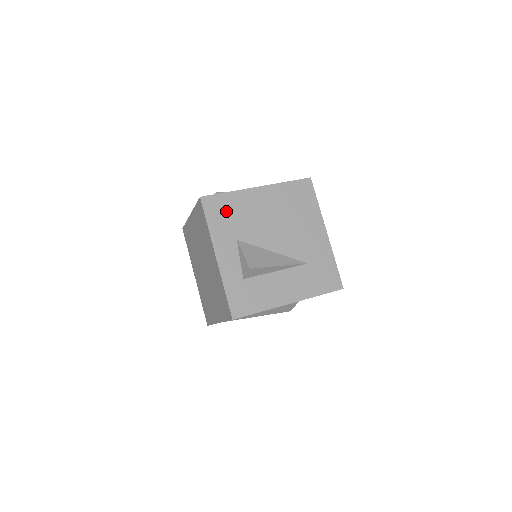
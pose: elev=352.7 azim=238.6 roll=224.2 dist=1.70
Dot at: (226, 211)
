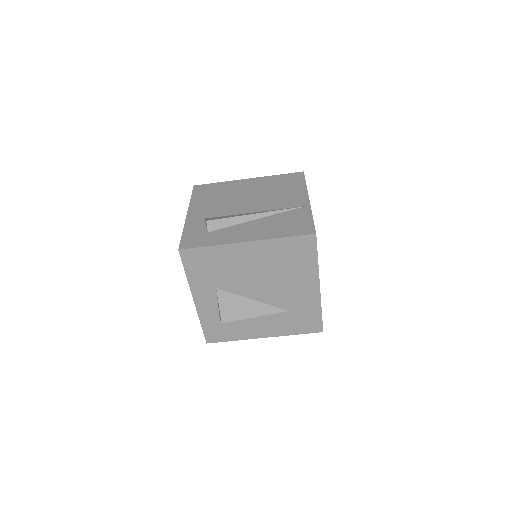
Dot at: (207, 263)
